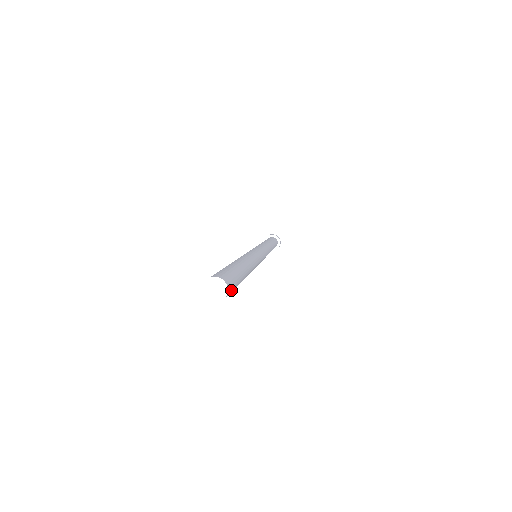
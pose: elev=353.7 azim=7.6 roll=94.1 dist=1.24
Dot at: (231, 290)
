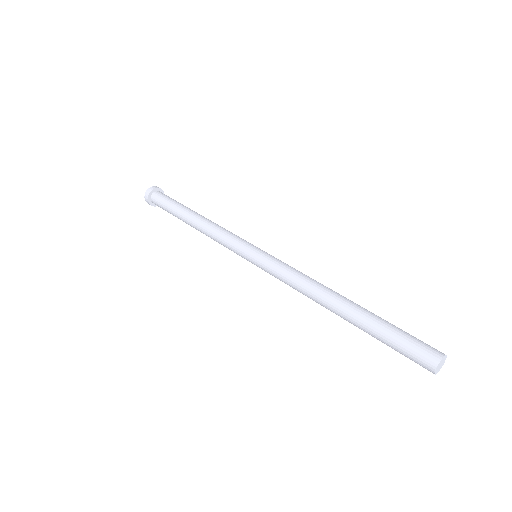
Dot at: occluded
